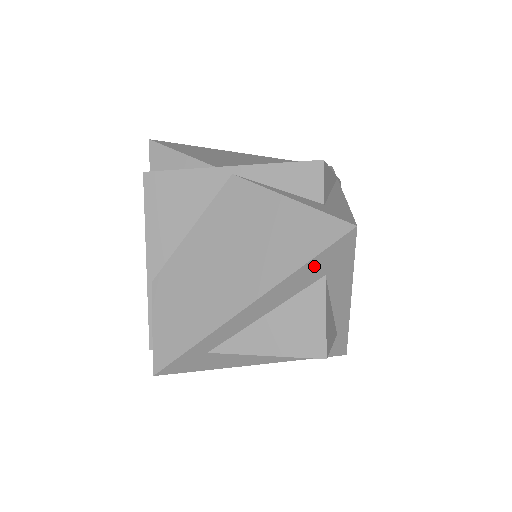
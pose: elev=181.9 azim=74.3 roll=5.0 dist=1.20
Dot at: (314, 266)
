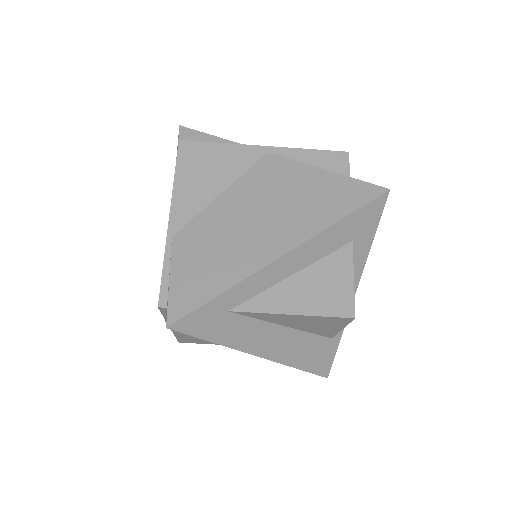
Dot at: (349, 224)
